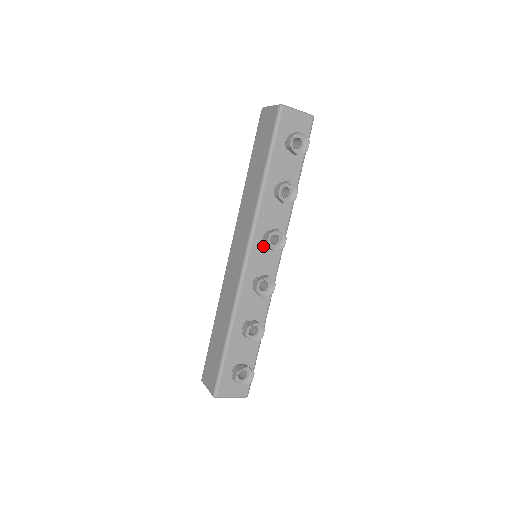
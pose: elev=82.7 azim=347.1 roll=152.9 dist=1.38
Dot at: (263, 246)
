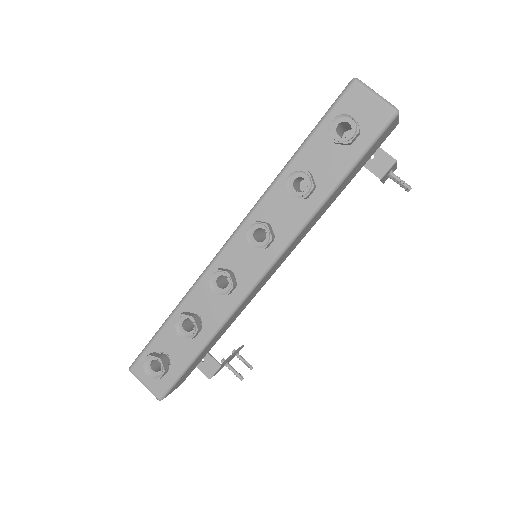
Dot at: occluded
